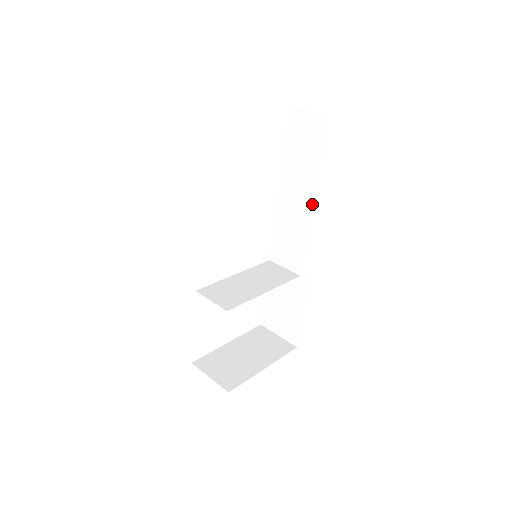
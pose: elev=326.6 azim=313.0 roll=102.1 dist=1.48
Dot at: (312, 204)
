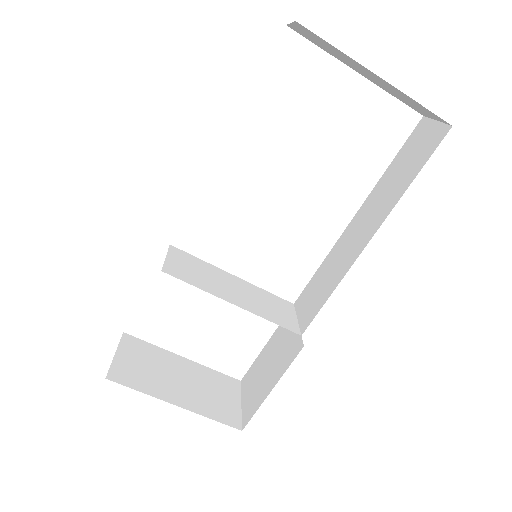
Dot at: (367, 243)
